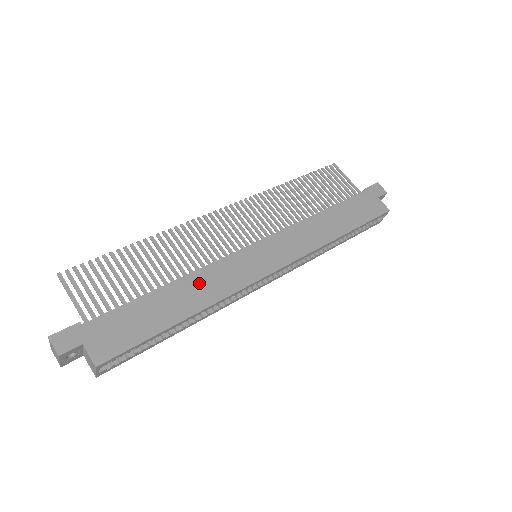
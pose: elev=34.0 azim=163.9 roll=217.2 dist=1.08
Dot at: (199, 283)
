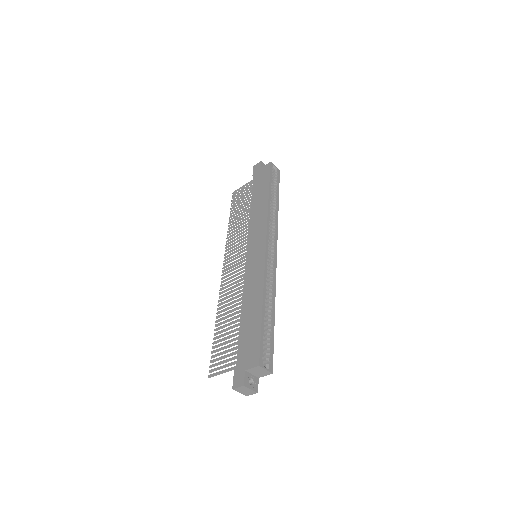
Dot at: (249, 294)
